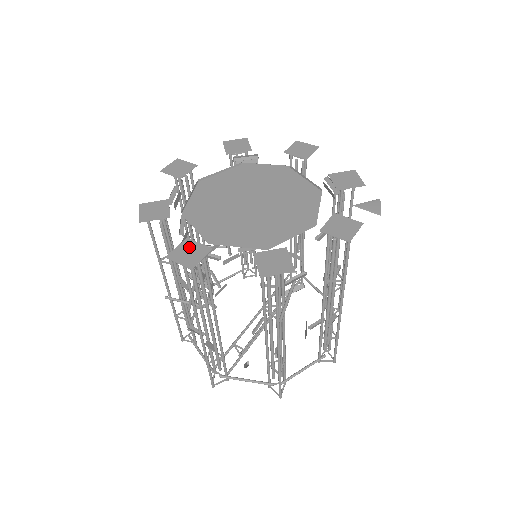
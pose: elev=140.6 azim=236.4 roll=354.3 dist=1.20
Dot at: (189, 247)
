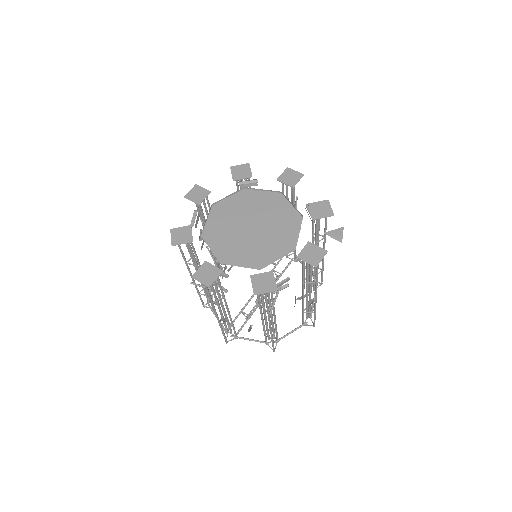
Dot at: (207, 269)
